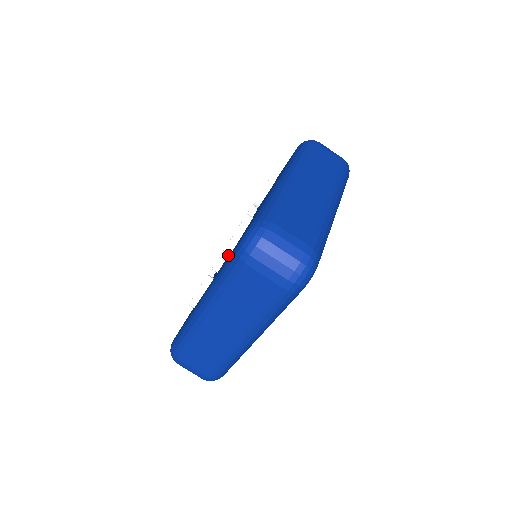
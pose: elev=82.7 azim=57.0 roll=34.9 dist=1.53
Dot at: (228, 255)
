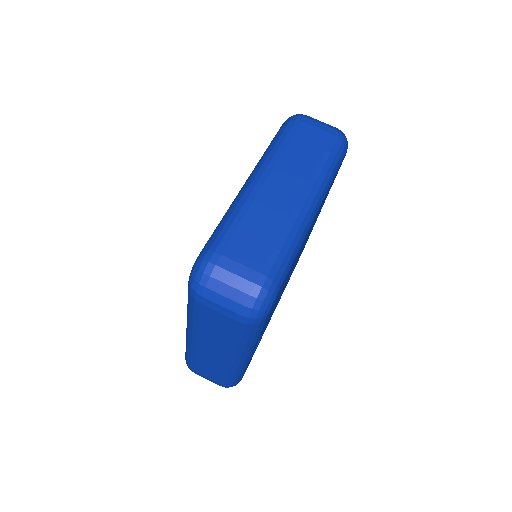
Dot at: occluded
